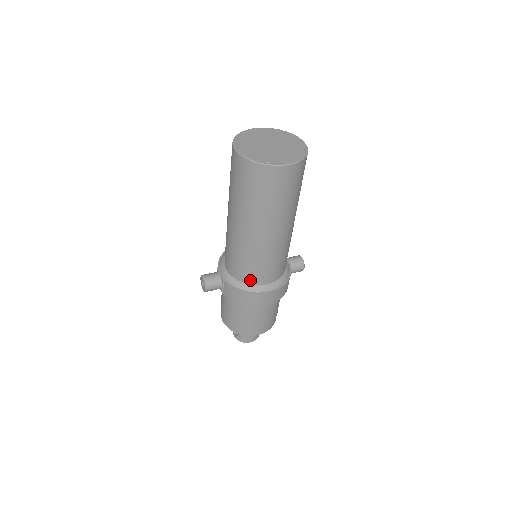
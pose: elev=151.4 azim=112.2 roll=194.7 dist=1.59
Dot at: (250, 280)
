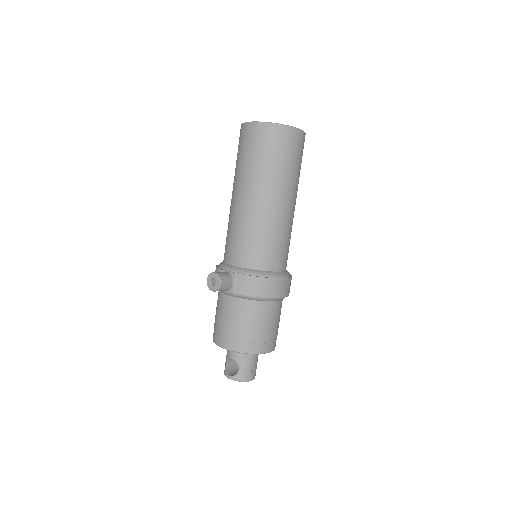
Dot at: (266, 265)
